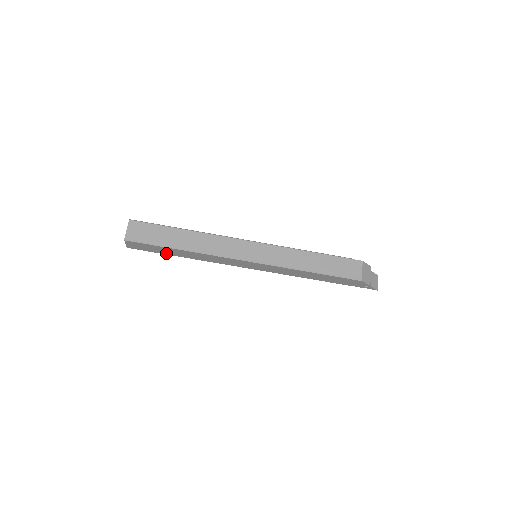
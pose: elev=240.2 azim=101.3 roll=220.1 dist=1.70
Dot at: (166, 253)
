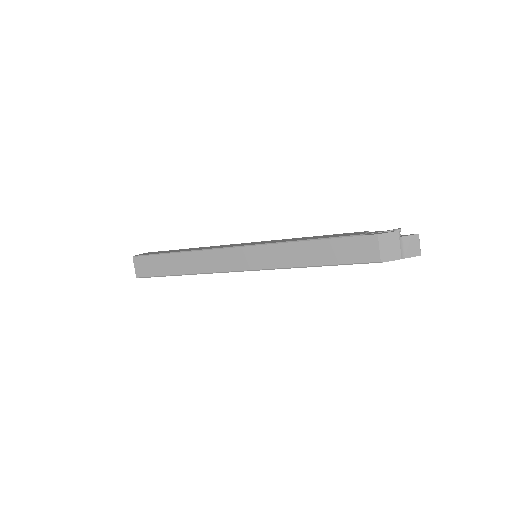
Dot at: occluded
